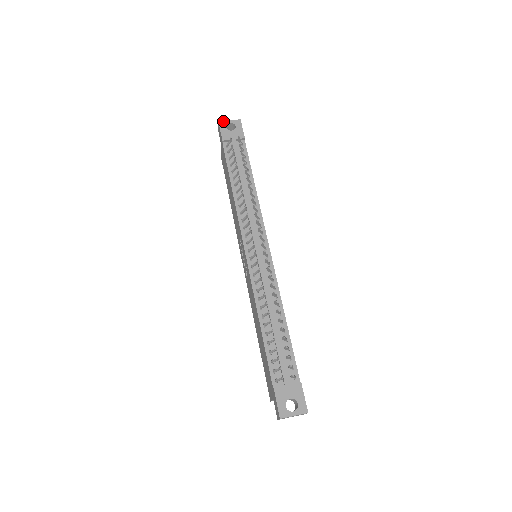
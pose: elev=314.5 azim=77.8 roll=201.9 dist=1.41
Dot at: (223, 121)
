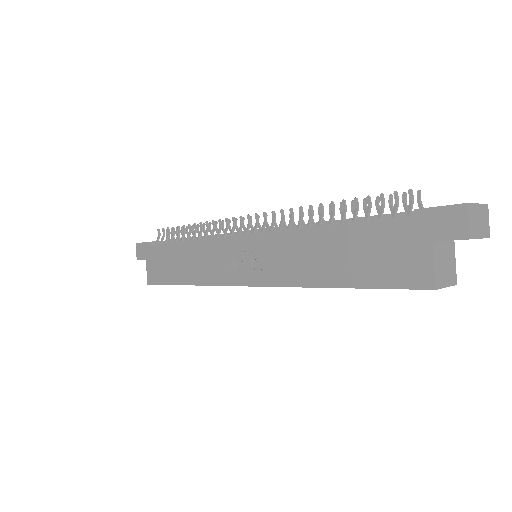
Dot at: occluded
